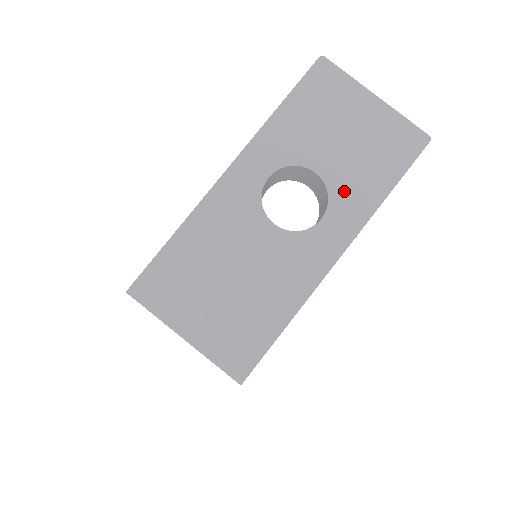
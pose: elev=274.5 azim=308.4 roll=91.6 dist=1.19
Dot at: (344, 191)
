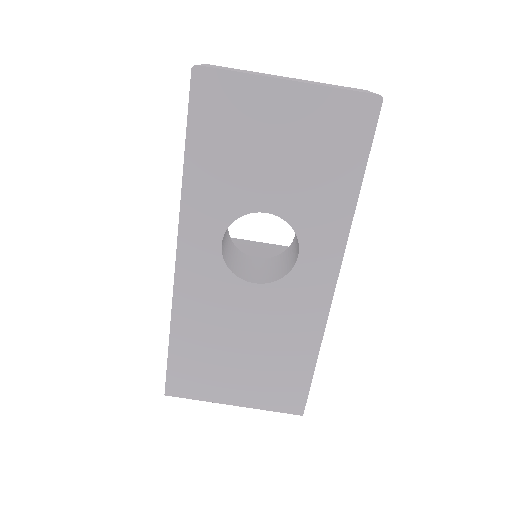
Dot at: (307, 216)
